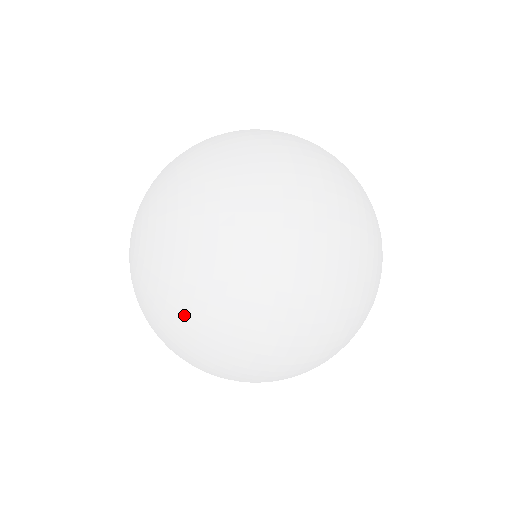
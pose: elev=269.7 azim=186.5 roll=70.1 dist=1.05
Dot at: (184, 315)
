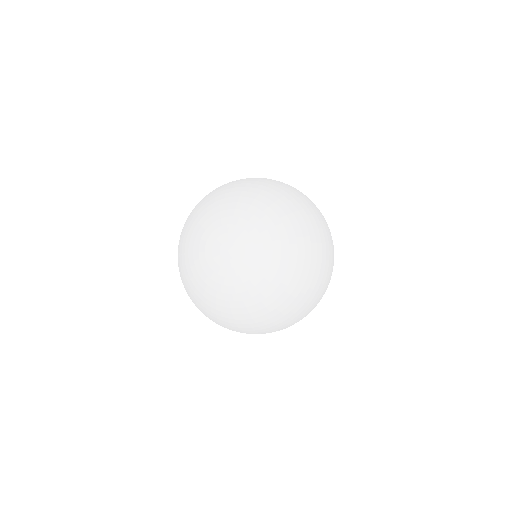
Dot at: (283, 299)
